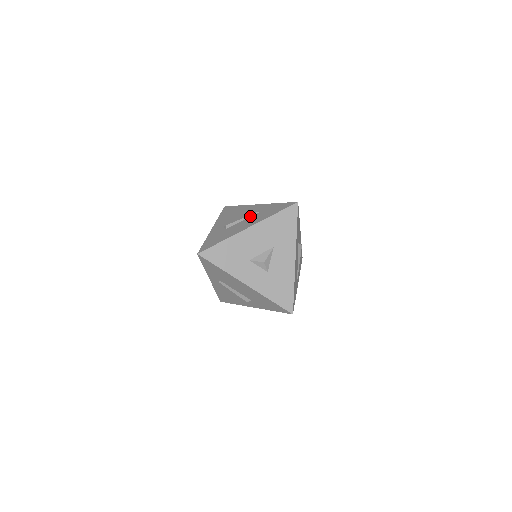
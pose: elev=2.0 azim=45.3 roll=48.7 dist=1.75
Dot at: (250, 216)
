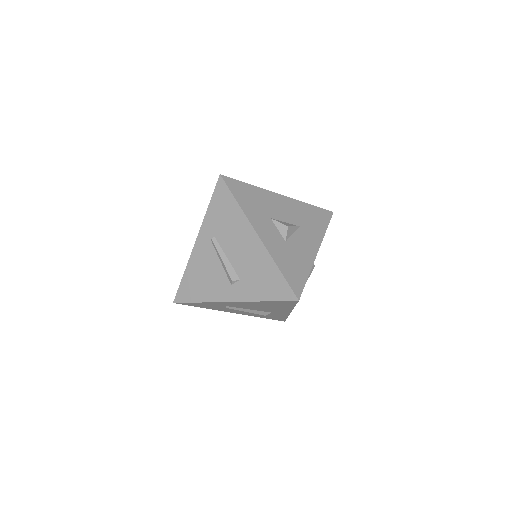
Dot at: occluded
